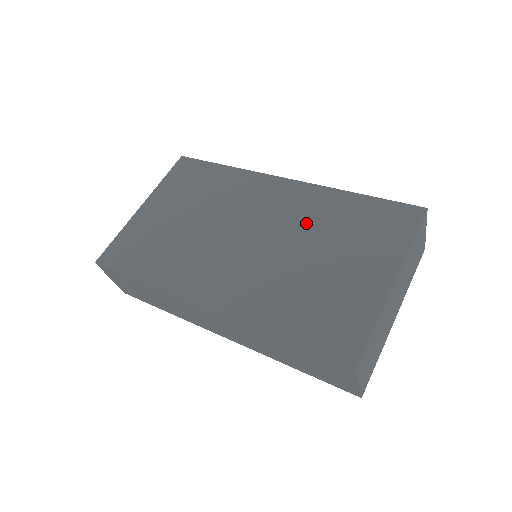
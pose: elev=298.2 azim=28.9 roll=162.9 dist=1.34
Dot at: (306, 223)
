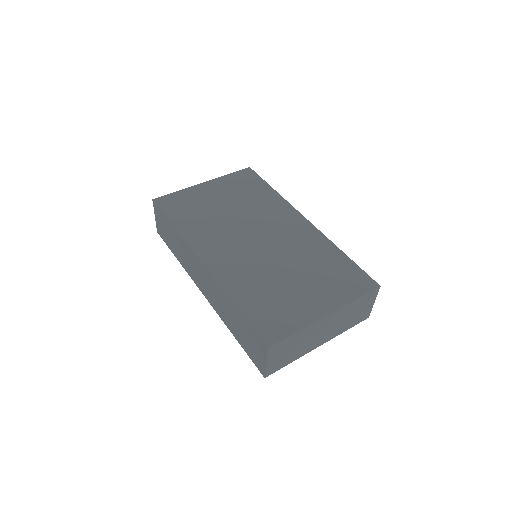
Dot at: (299, 252)
